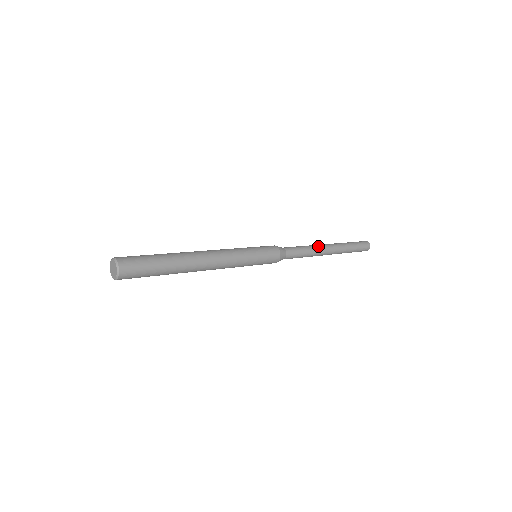
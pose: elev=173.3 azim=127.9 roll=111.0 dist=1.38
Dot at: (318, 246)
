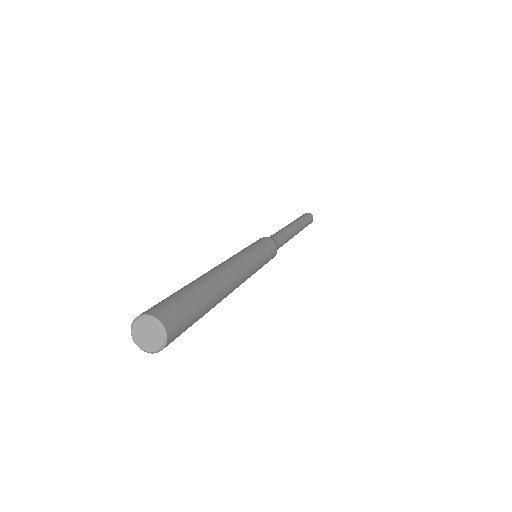
Dot at: (289, 228)
